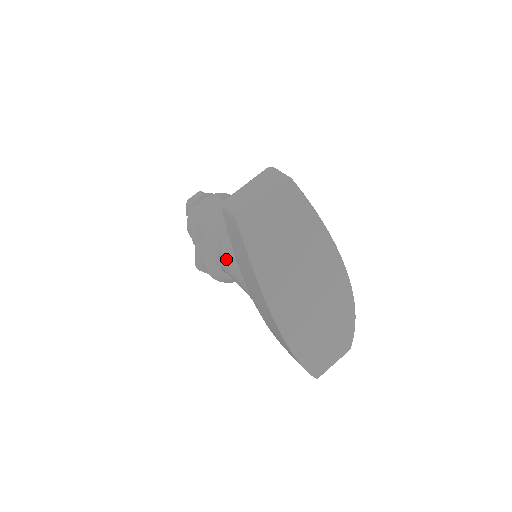
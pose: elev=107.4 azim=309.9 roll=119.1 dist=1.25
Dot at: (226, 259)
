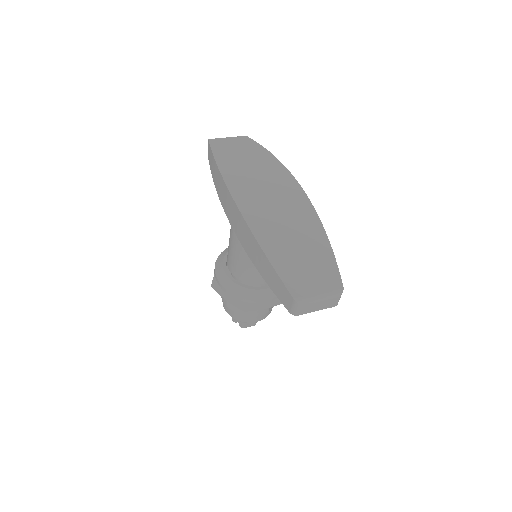
Dot at: occluded
